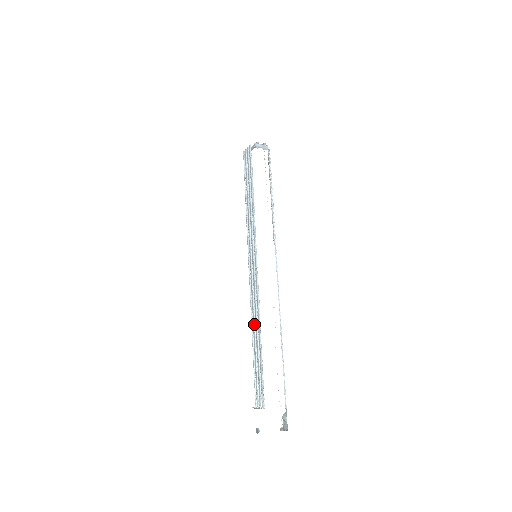
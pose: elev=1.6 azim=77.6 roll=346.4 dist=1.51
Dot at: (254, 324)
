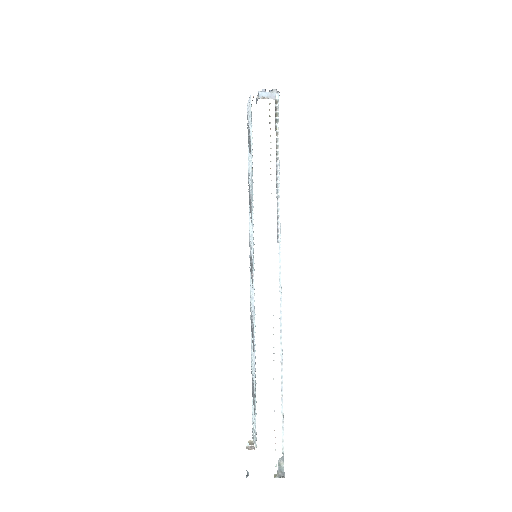
Dot at: (252, 343)
